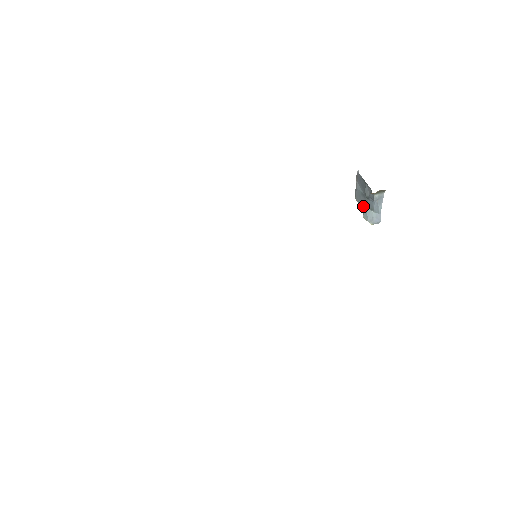
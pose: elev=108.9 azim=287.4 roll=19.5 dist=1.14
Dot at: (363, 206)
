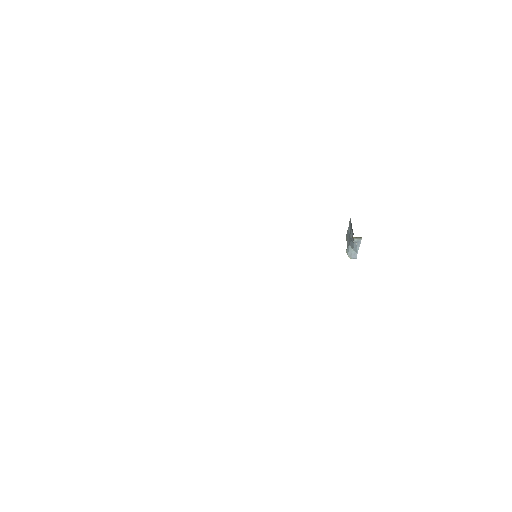
Dot at: (348, 243)
